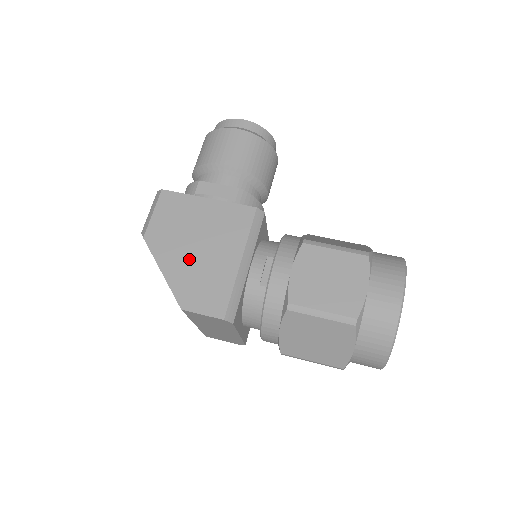
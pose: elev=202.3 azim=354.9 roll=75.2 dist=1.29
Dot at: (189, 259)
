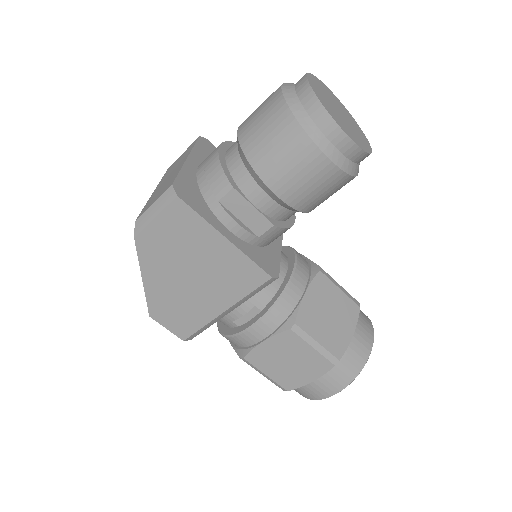
Dot at: (175, 284)
